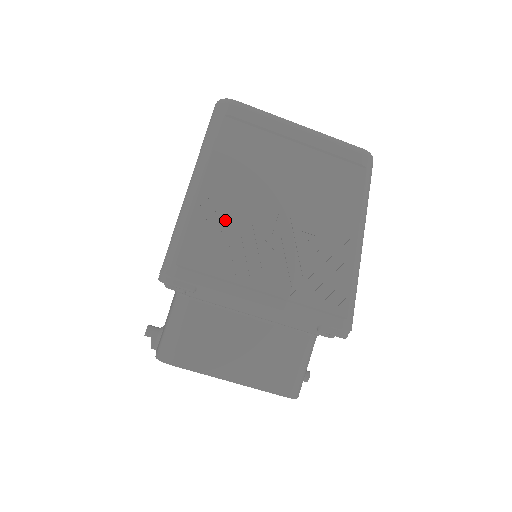
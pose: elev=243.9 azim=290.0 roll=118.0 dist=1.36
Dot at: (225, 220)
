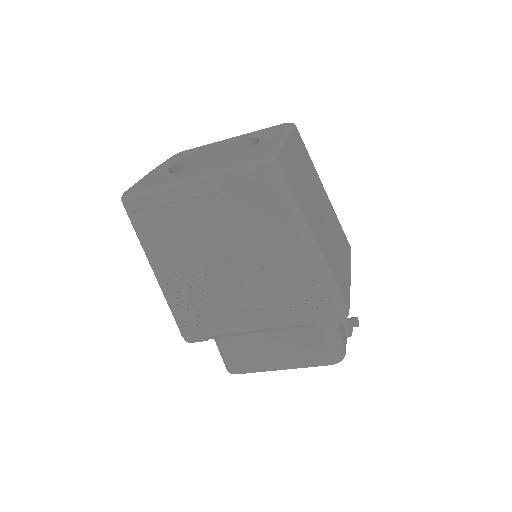
Dot at: (190, 287)
